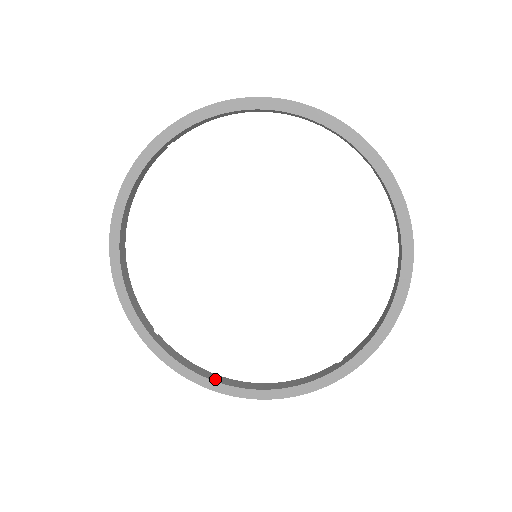
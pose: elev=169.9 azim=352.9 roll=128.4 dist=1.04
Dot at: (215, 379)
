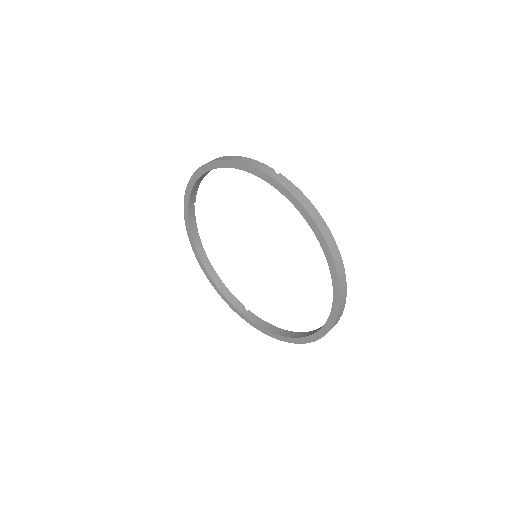
Dot at: (198, 248)
